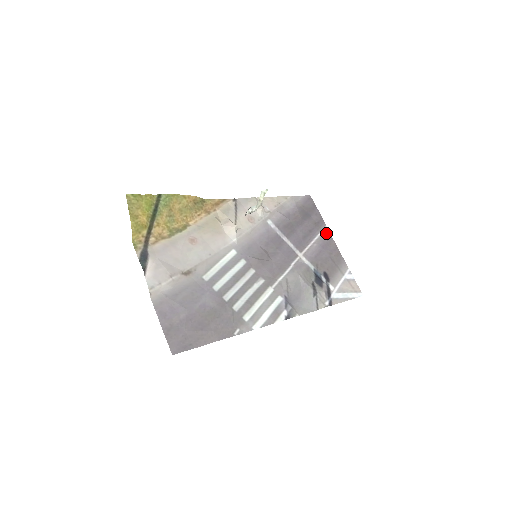
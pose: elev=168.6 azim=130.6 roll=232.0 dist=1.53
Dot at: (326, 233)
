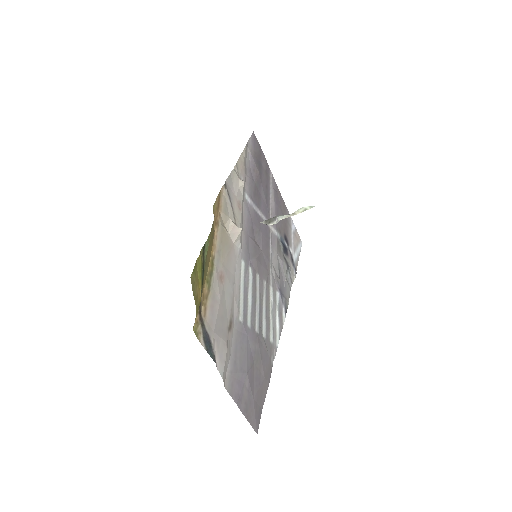
Dot at: (273, 181)
